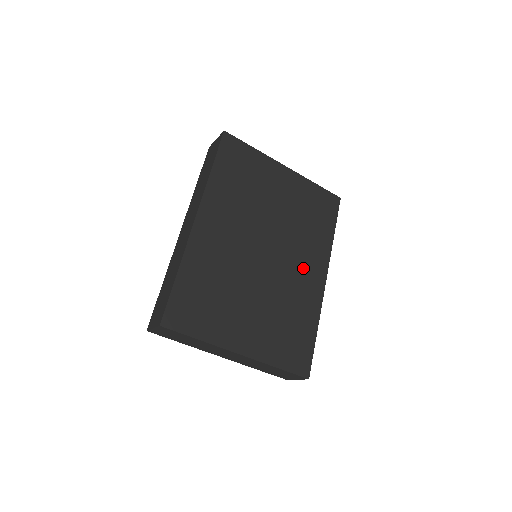
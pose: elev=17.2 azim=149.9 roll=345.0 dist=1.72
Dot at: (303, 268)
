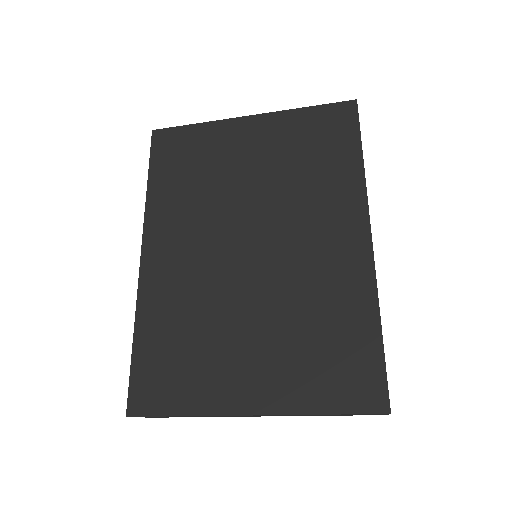
Dot at: (321, 238)
